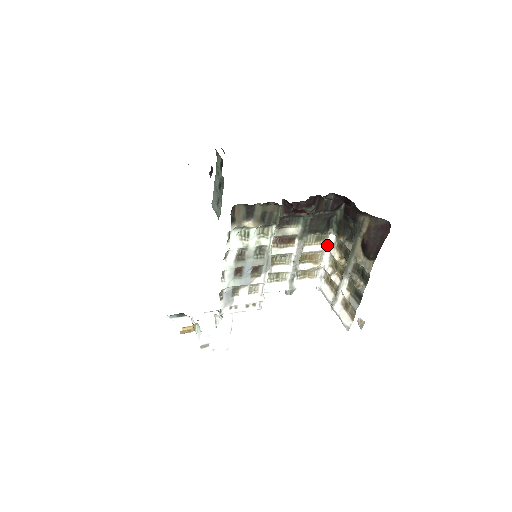
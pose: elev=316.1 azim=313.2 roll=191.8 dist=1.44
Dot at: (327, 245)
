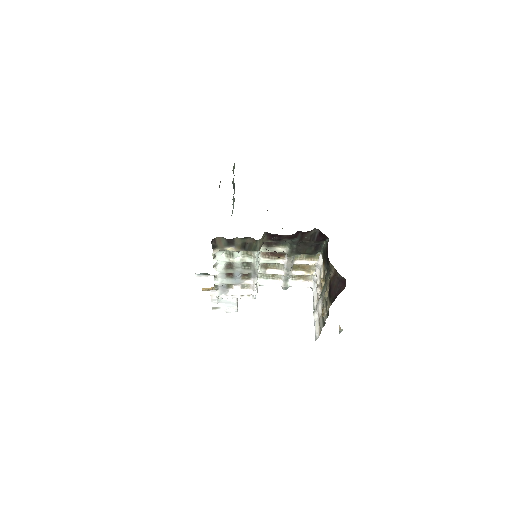
Dot at: (318, 262)
